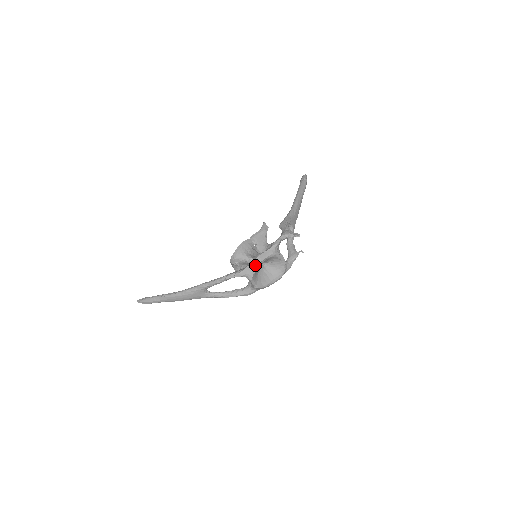
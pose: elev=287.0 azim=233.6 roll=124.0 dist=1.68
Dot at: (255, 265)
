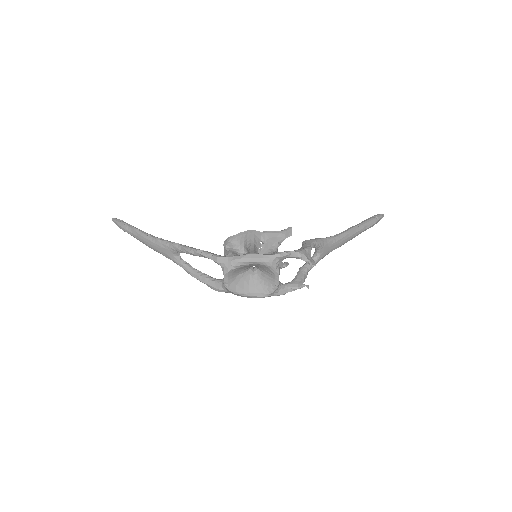
Dot at: (239, 261)
